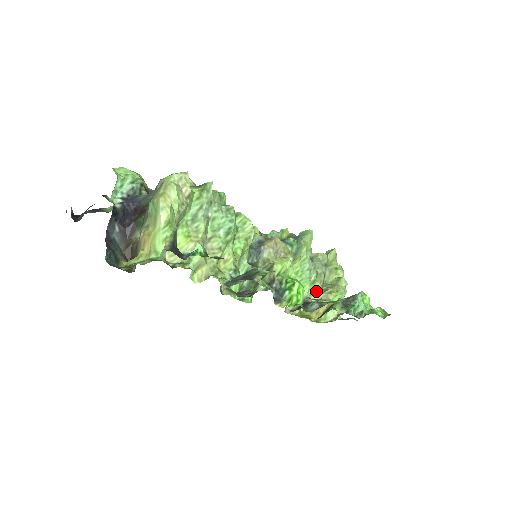
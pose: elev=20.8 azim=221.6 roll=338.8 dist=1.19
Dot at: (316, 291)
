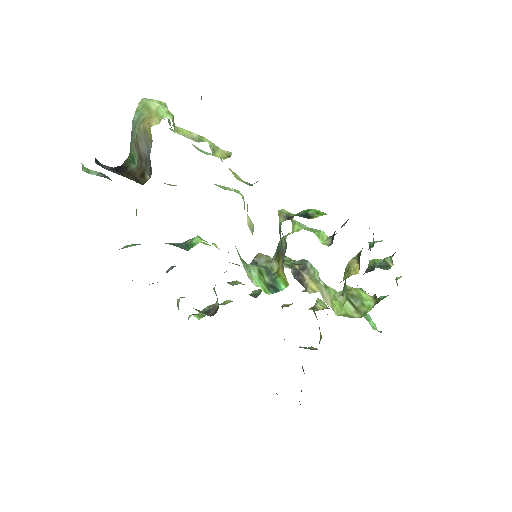
Dot at: (336, 295)
